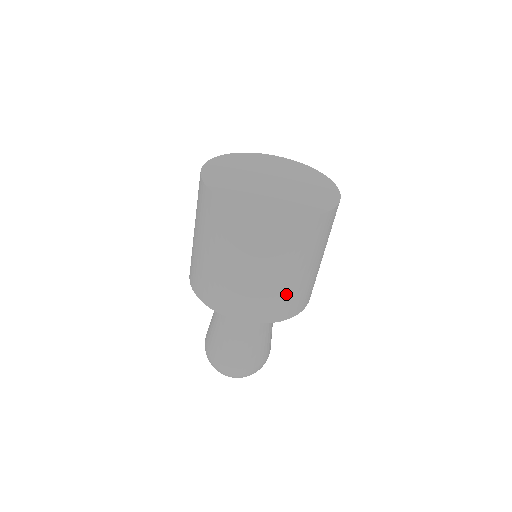
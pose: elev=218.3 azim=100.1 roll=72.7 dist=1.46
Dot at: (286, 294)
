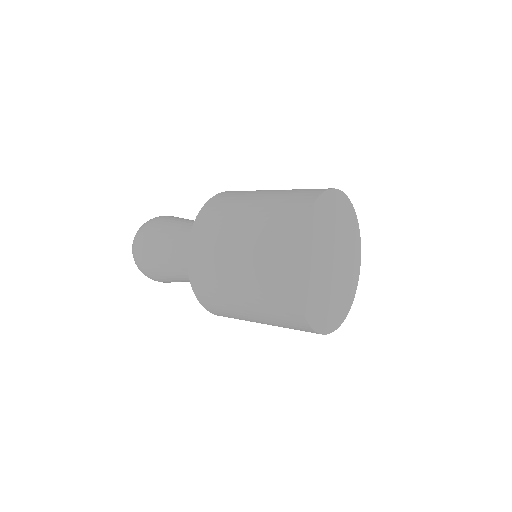
Dot at: occluded
